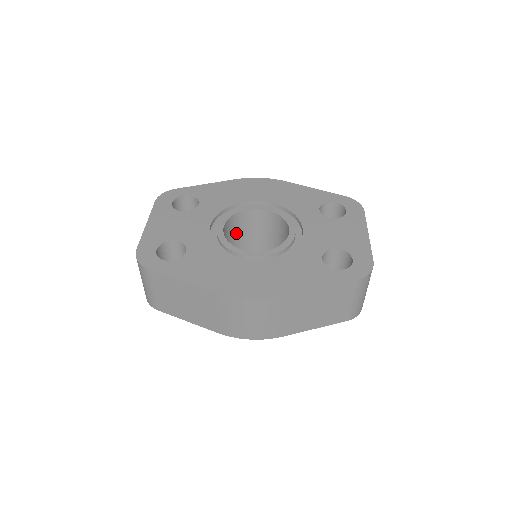
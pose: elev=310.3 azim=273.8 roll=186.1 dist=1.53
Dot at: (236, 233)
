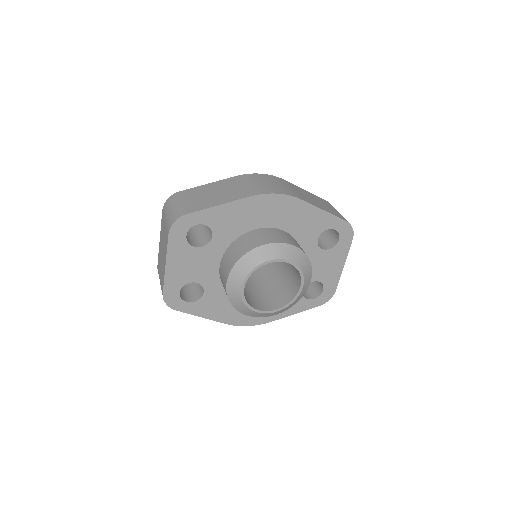
Dot at: occluded
